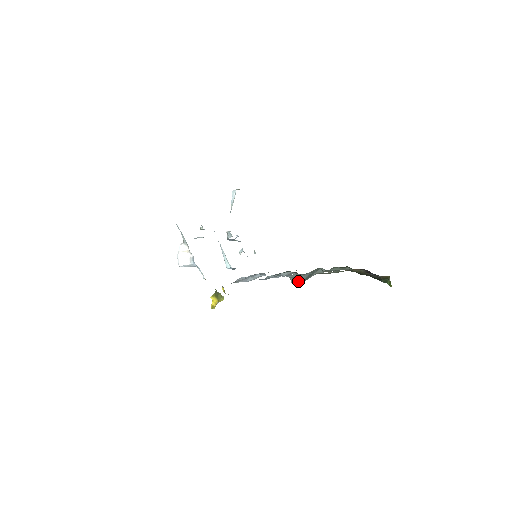
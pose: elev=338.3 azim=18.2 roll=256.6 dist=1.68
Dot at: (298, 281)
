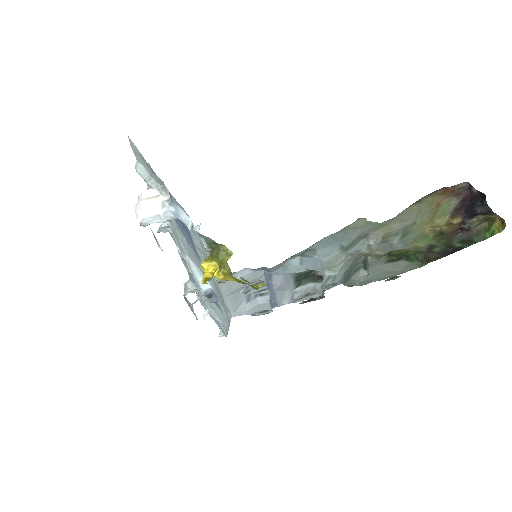
Dot at: (337, 272)
